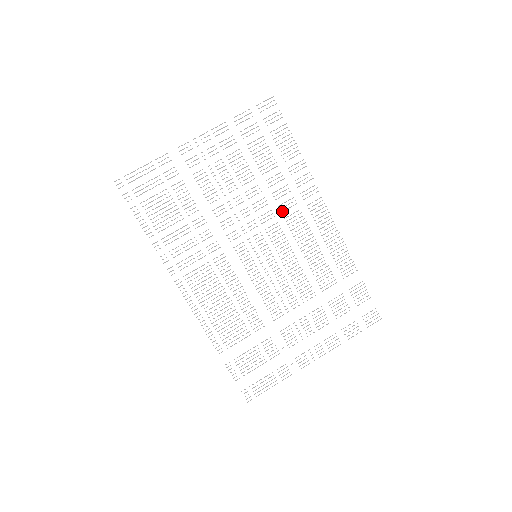
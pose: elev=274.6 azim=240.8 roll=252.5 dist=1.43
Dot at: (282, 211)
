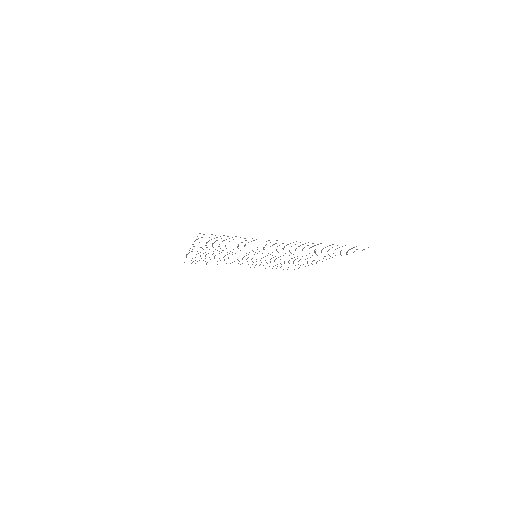
Dot at: occluded
